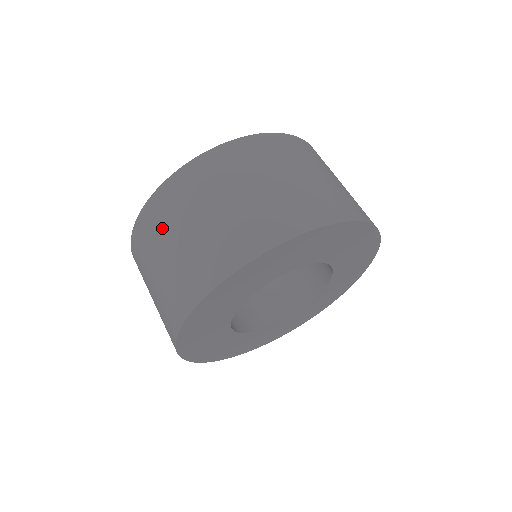
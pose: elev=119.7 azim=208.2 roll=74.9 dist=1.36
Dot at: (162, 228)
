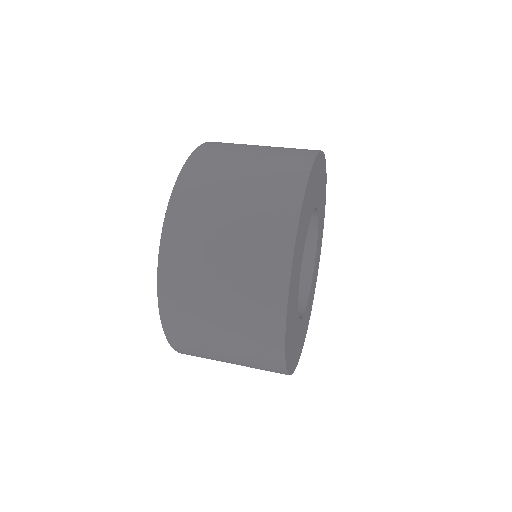
Dot at: (214, 182)
